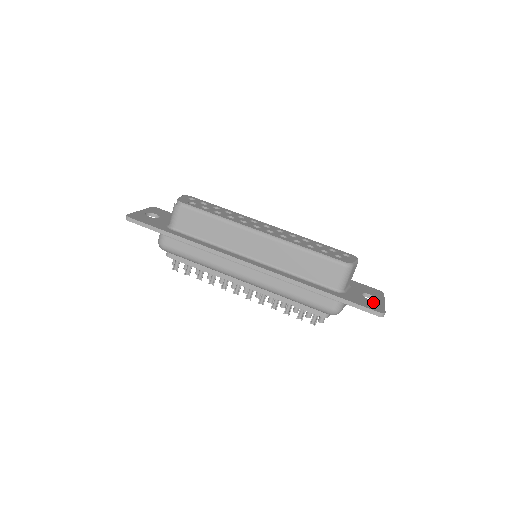
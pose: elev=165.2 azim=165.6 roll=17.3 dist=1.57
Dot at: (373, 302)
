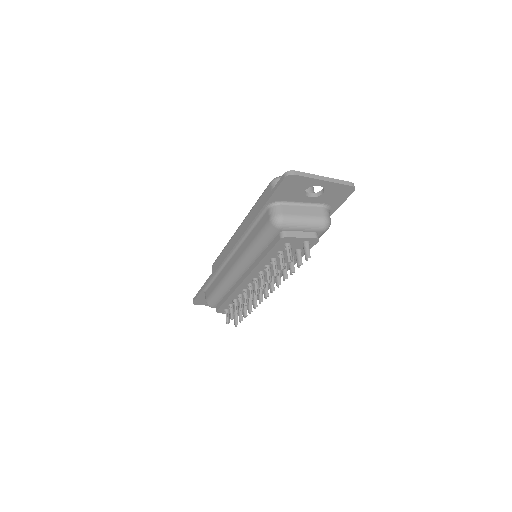
Dot at: occluded
